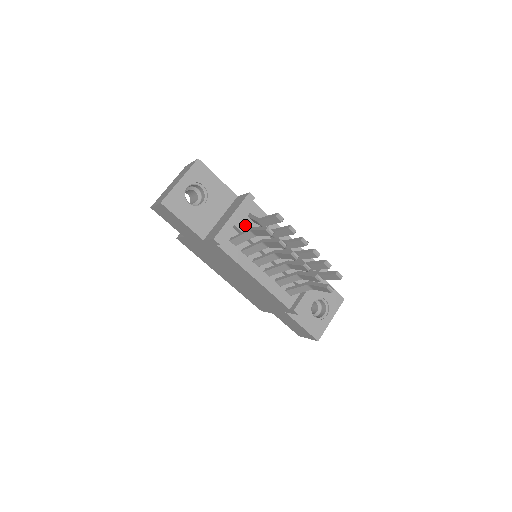
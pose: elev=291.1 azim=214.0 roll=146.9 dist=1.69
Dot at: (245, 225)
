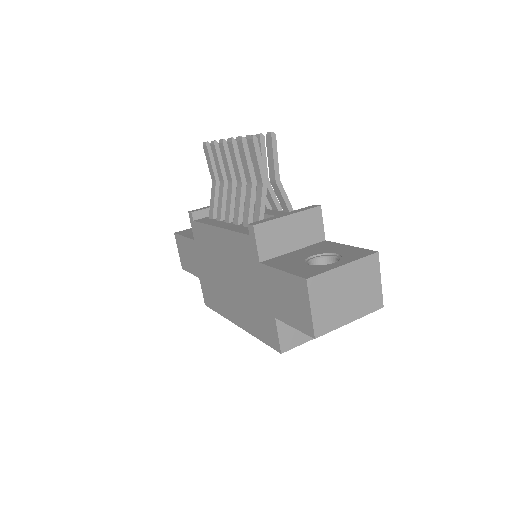
Dot at: occluded
